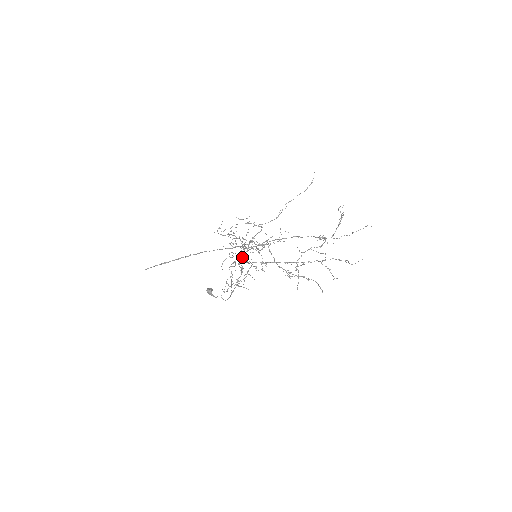
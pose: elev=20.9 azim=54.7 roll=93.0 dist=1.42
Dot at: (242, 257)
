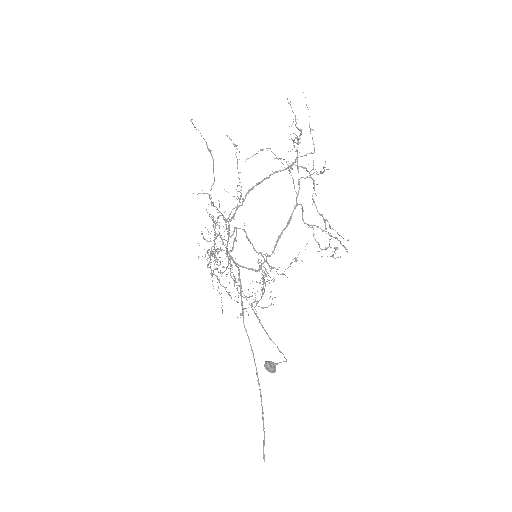
Dot at: occluded
